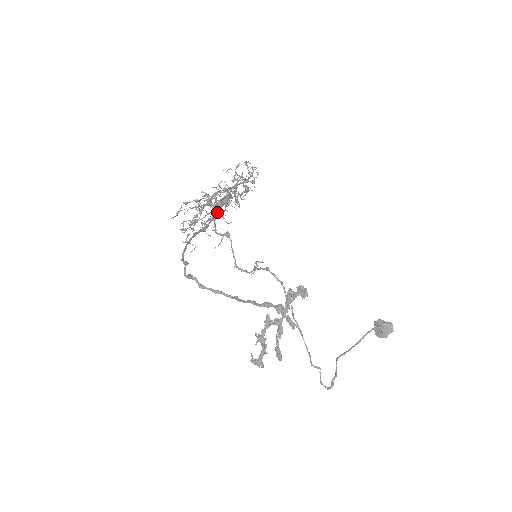
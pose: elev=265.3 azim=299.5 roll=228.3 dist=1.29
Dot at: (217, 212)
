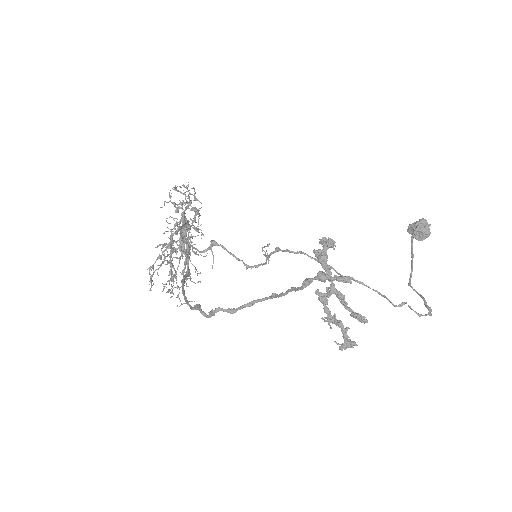
Dot at: (187, 252)
